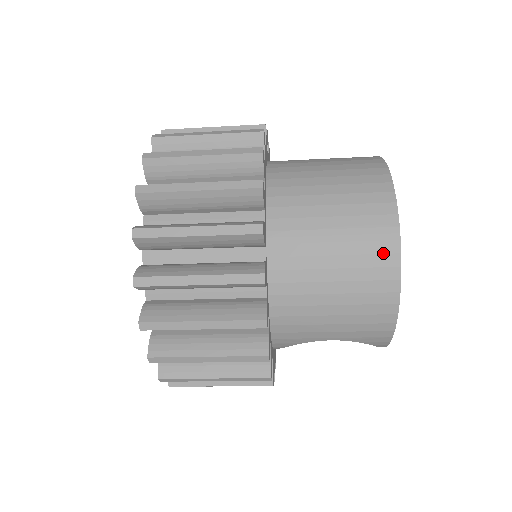
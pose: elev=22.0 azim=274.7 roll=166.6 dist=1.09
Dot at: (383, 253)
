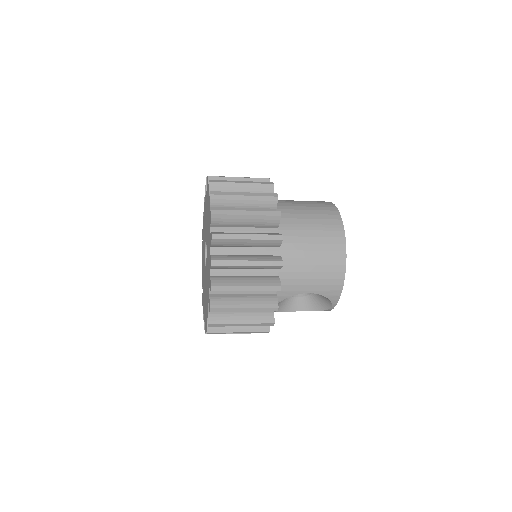
Dot at: (337, 237)
